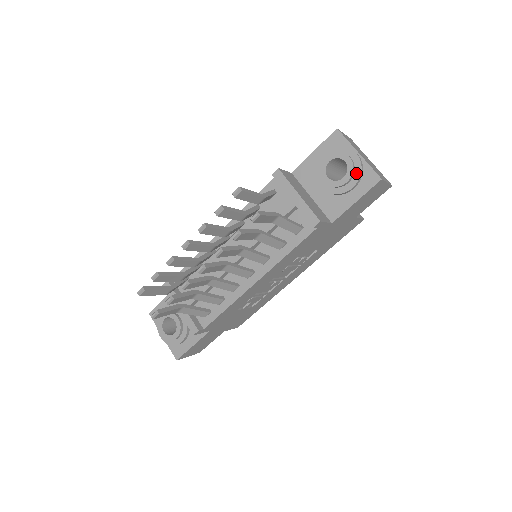
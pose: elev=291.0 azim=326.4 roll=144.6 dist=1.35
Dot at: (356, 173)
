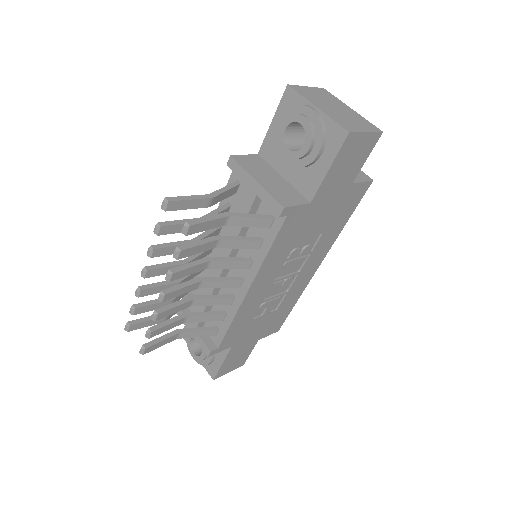
Dot at: (317, 134)
